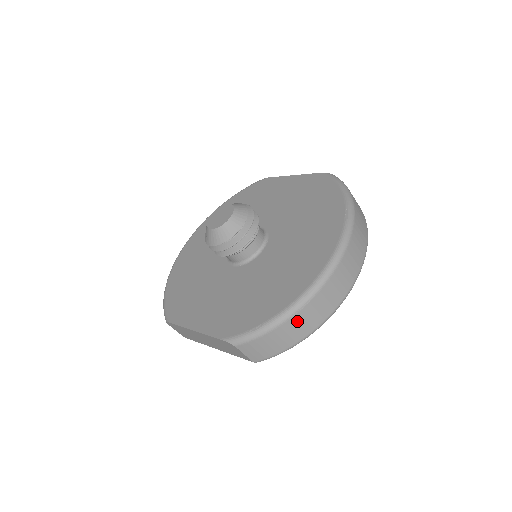
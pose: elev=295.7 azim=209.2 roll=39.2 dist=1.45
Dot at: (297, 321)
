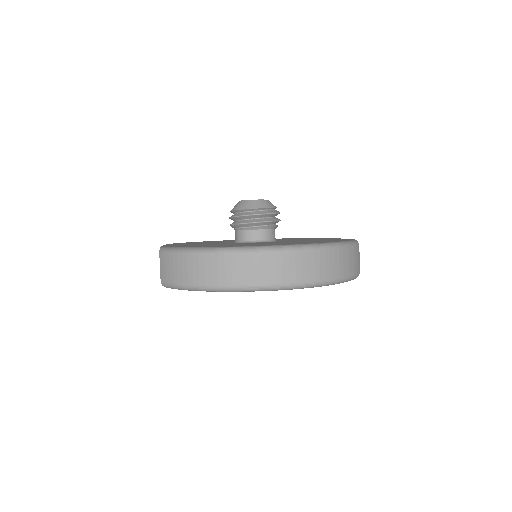
Dot at: (200, 263)
